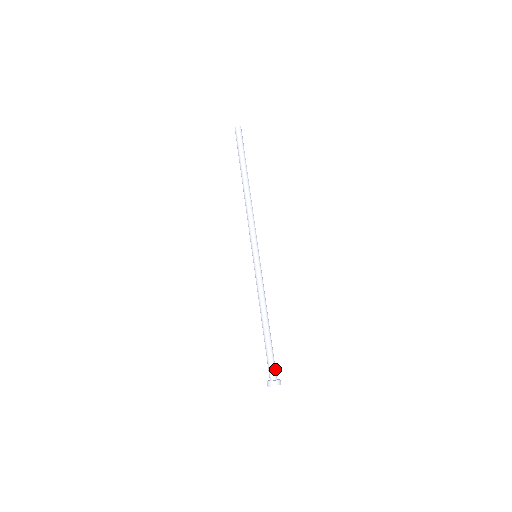
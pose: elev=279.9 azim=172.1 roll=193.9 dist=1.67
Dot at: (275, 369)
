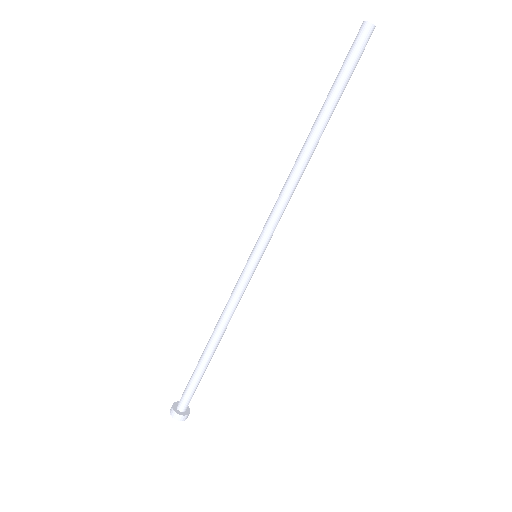
Dot at: (190, 400)
